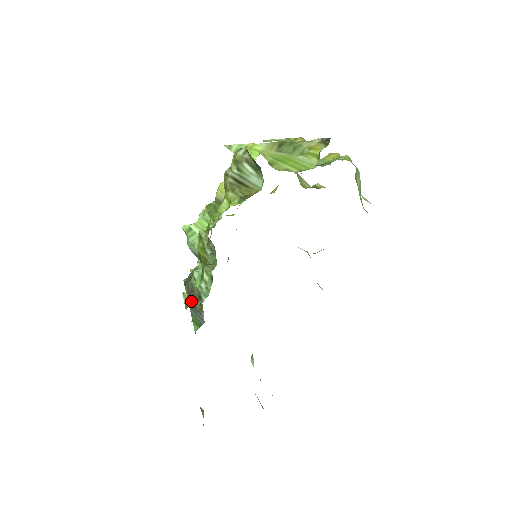
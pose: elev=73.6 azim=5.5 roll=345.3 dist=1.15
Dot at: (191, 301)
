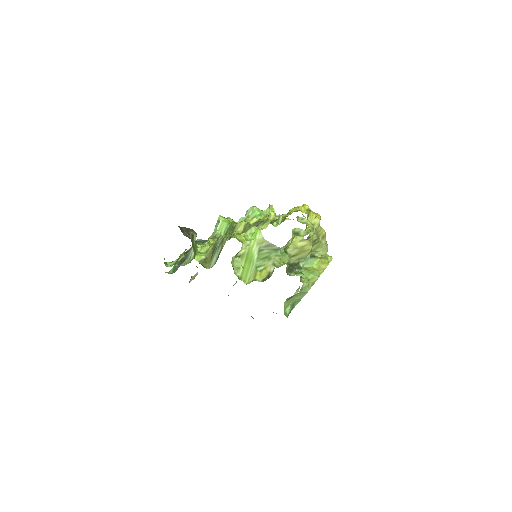
Dot at: occluded
